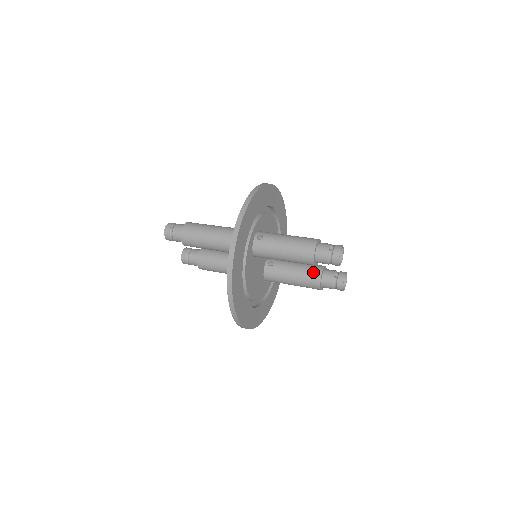
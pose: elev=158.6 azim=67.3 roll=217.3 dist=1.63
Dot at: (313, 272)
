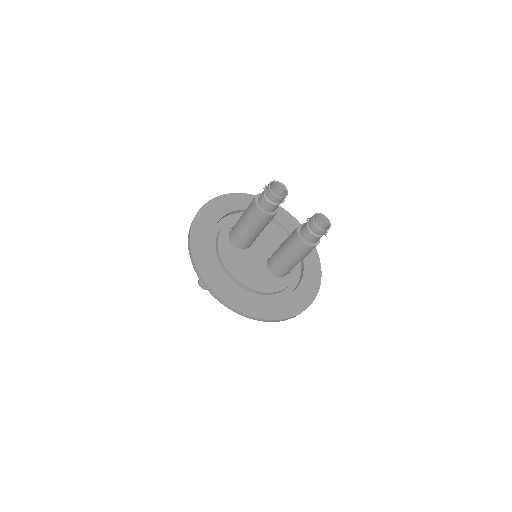
Dot at: (292, 233)
